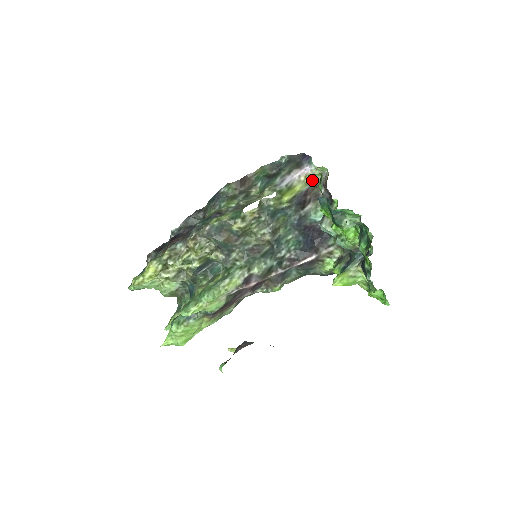
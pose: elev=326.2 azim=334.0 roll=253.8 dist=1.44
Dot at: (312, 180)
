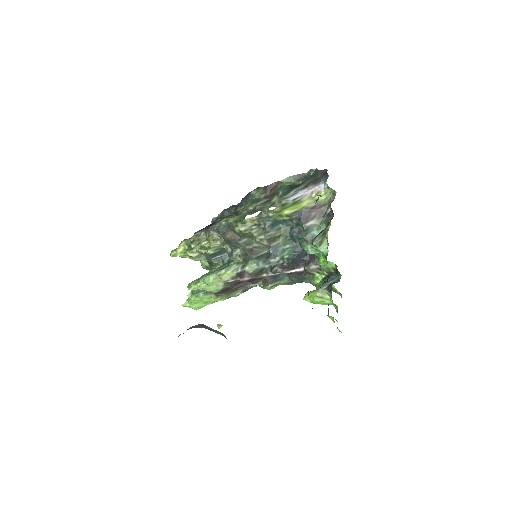
Dot at: (322, 198)
